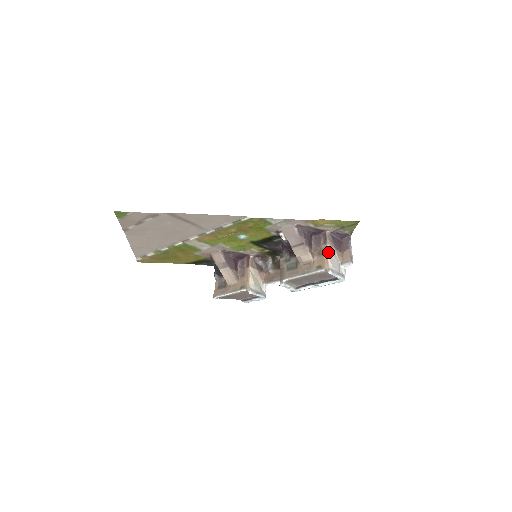
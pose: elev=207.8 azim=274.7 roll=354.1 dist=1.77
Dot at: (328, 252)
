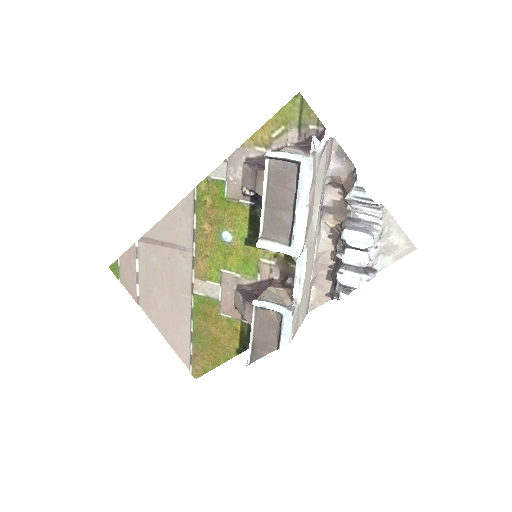
Dot at: occluded
